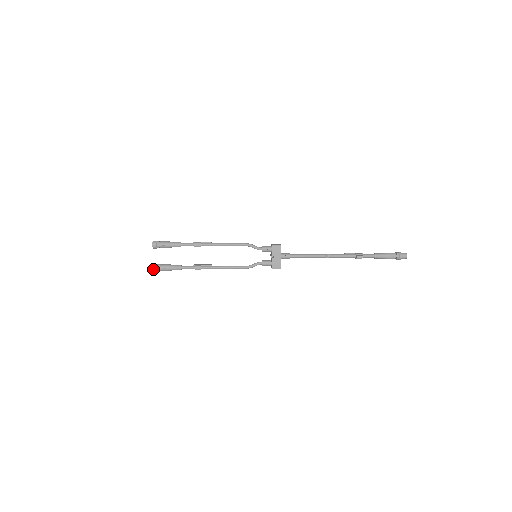
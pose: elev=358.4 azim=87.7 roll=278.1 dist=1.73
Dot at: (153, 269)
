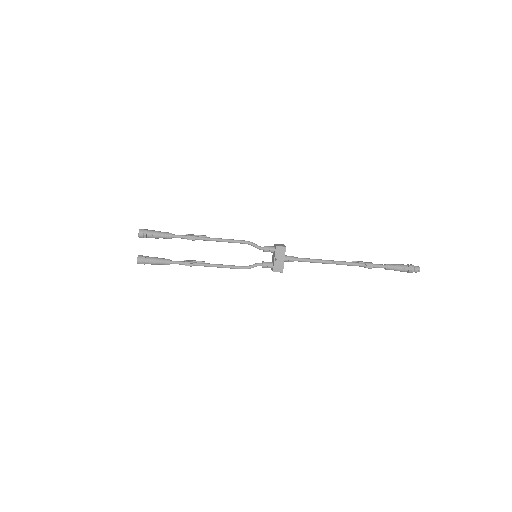
Dot at: (137, 261)
